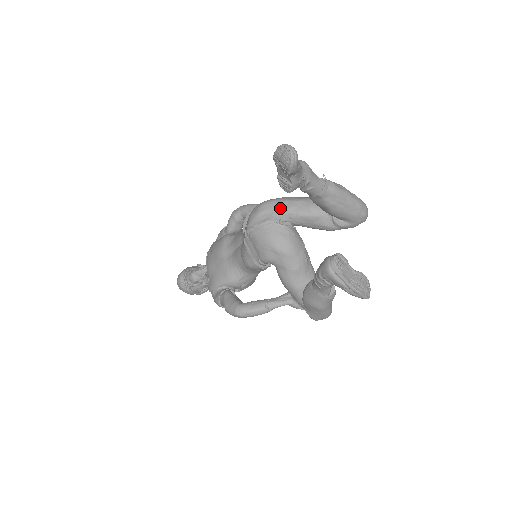
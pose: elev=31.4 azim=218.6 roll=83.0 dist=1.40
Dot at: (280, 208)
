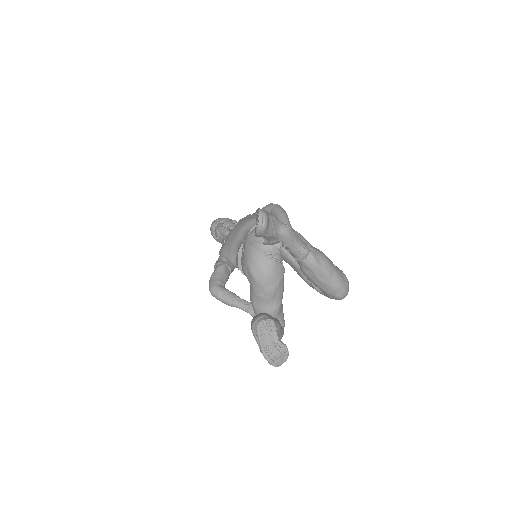
Dot at: occluded
